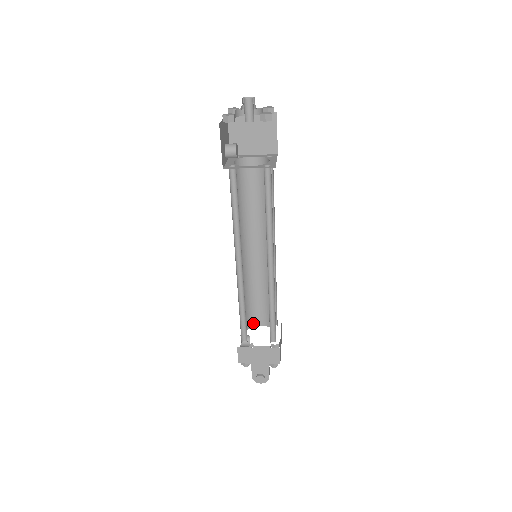
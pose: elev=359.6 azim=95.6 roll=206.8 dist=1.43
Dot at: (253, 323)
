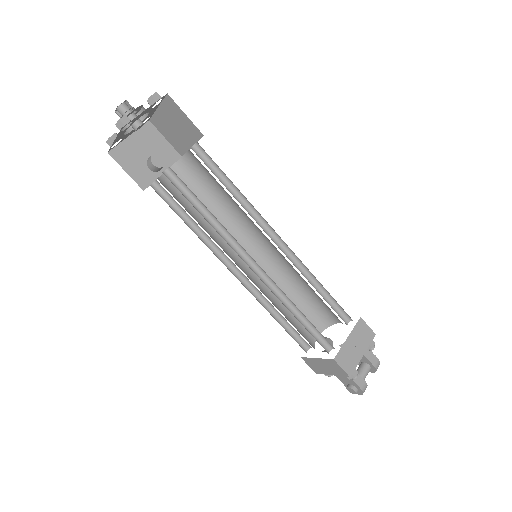
Dot at: (328, 321)
